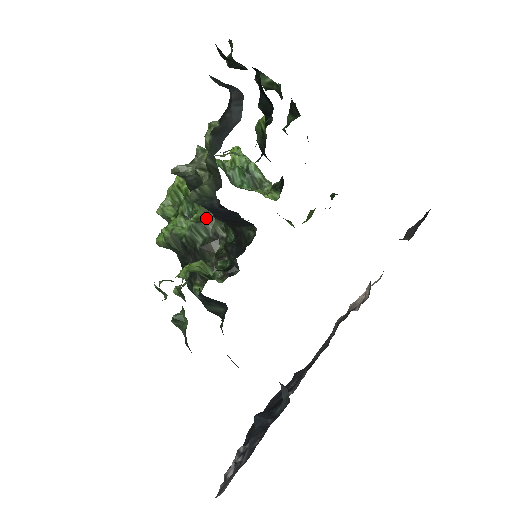
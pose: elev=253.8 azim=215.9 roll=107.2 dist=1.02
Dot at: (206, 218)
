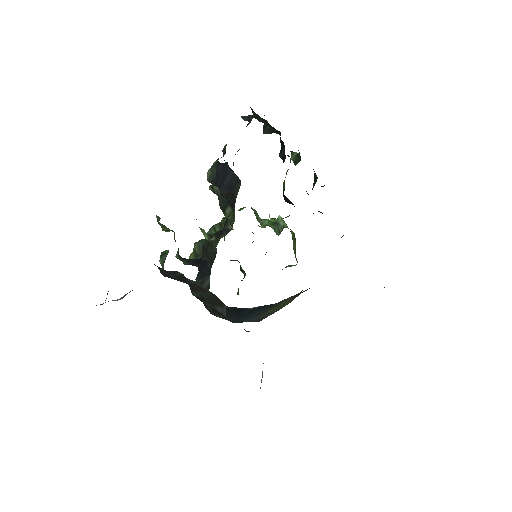
Dot at: (224, 223)
